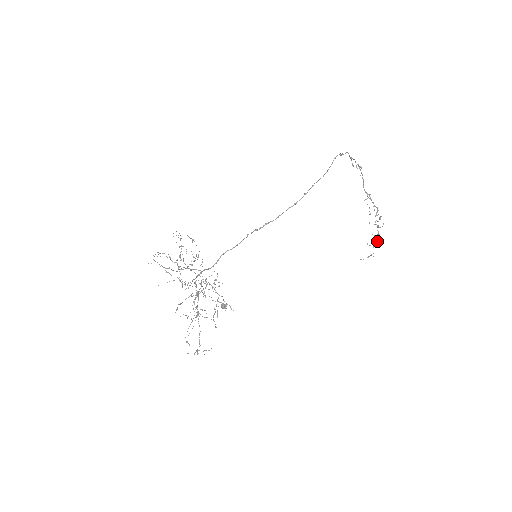
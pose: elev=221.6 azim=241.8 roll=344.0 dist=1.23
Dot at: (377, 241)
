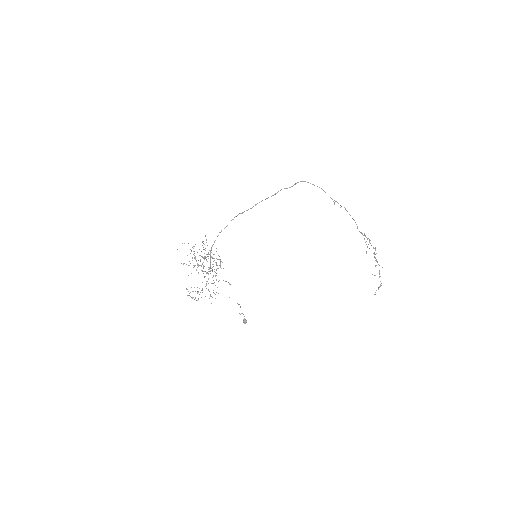
Dot at: occluded
